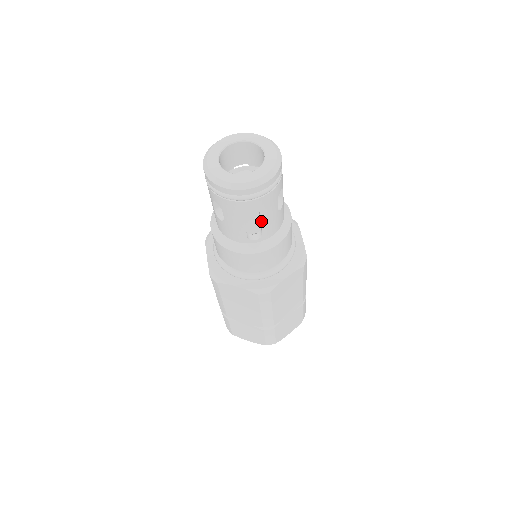
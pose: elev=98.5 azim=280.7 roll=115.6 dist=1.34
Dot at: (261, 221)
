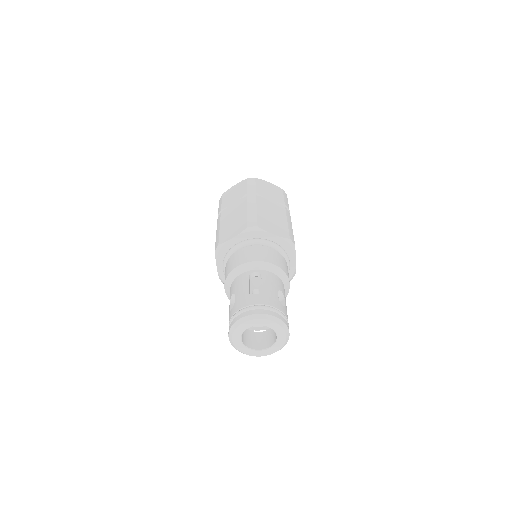
Dot at: occluded
